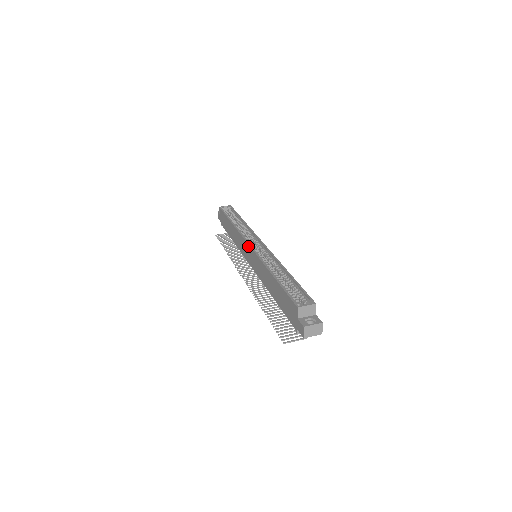
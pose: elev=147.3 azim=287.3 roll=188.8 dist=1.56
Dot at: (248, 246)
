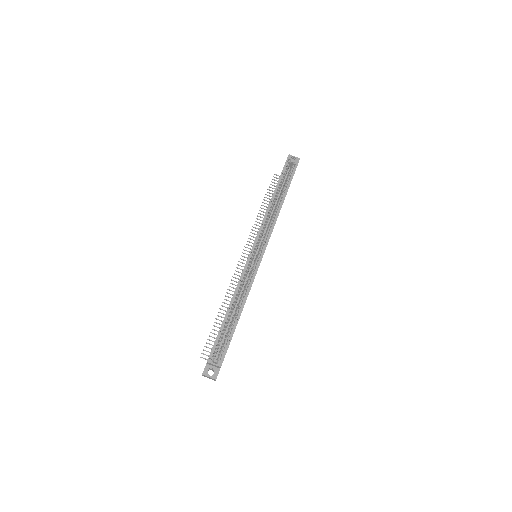
Dot at: (251, 250)
